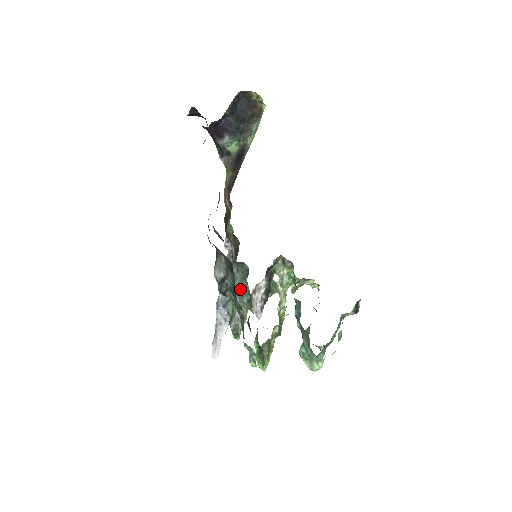
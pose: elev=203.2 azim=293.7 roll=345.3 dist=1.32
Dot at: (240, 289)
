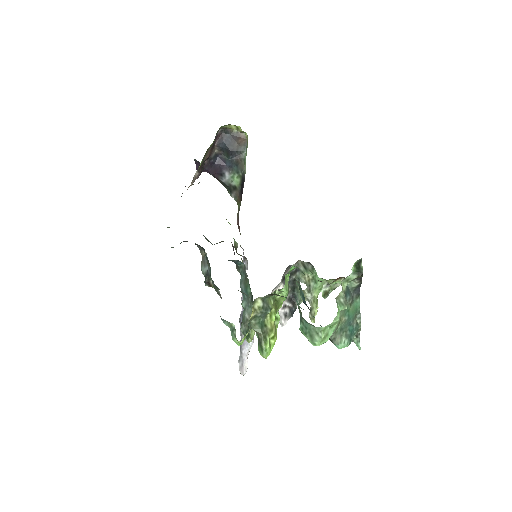
Dot at: (245, 290)
